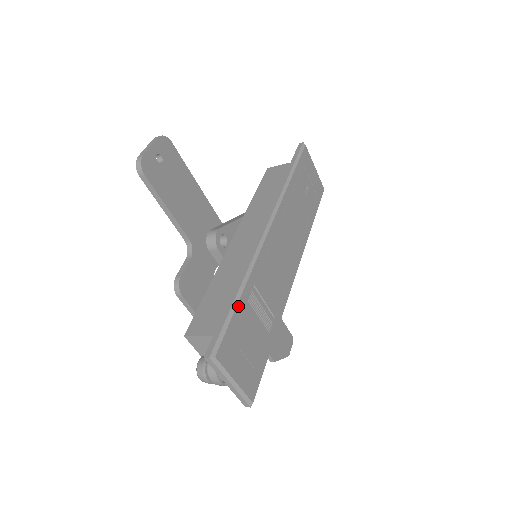
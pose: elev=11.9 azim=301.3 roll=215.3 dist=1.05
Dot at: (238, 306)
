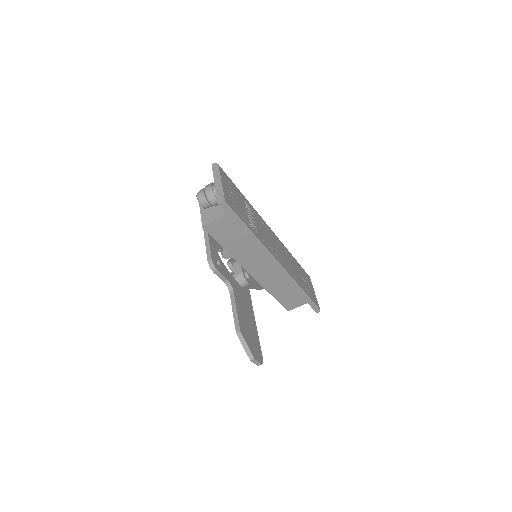
Dot at: (239, 190)
